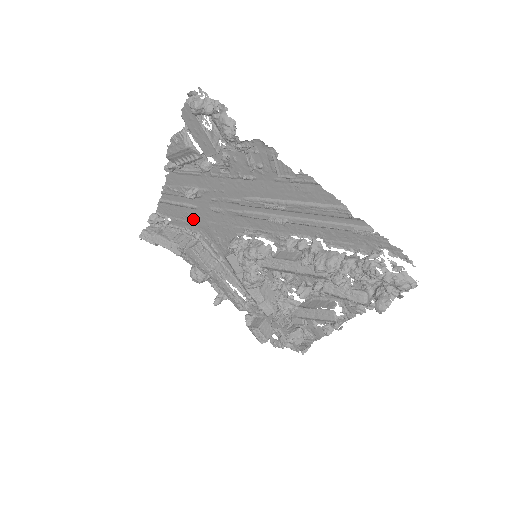
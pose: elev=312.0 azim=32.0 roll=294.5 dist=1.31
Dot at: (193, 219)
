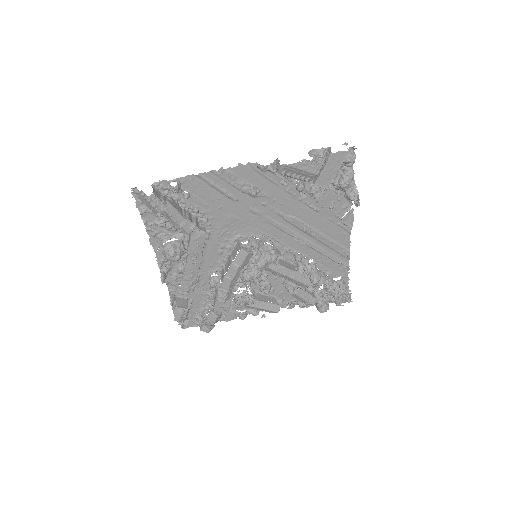
Dot at: (218, 206)
